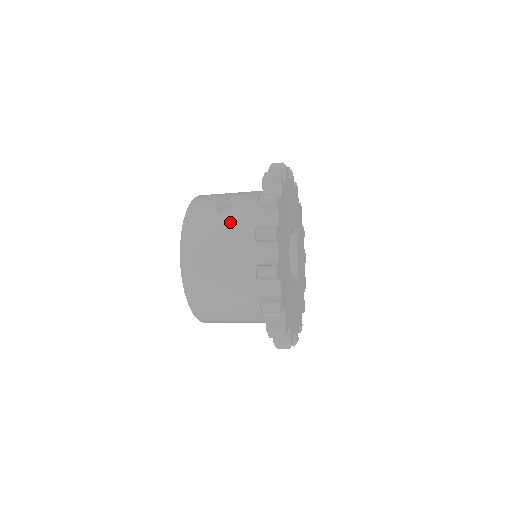
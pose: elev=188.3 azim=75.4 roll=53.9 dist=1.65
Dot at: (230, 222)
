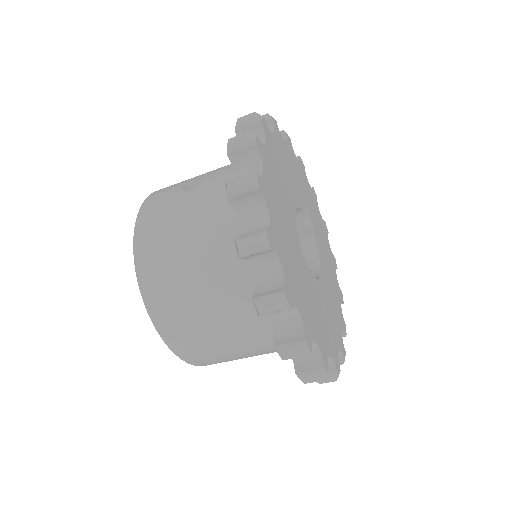
Dot at: (198, 197)
